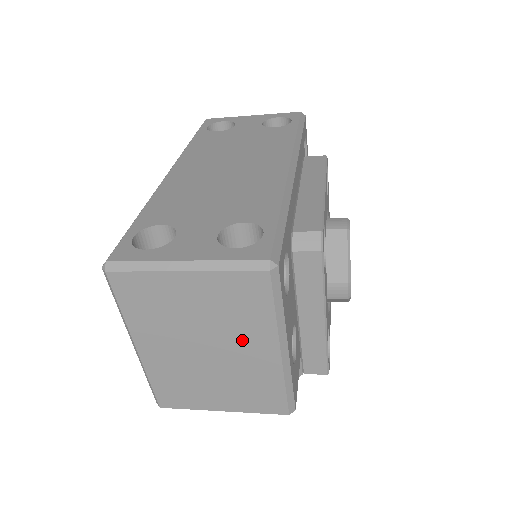
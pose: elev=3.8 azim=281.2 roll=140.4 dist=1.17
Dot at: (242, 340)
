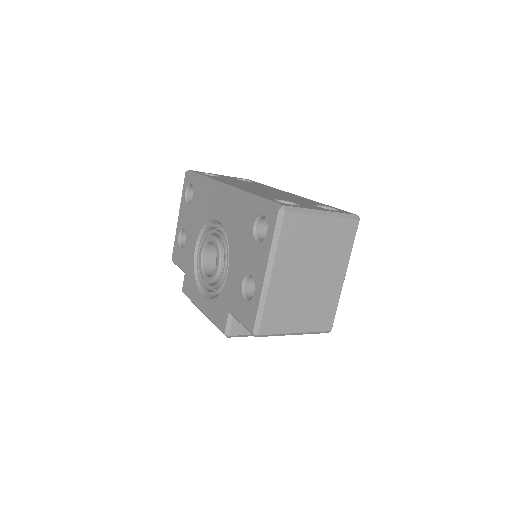
Dot at: (331, 268)
